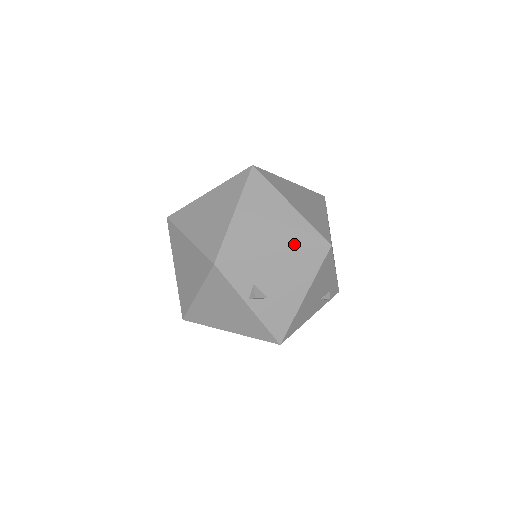
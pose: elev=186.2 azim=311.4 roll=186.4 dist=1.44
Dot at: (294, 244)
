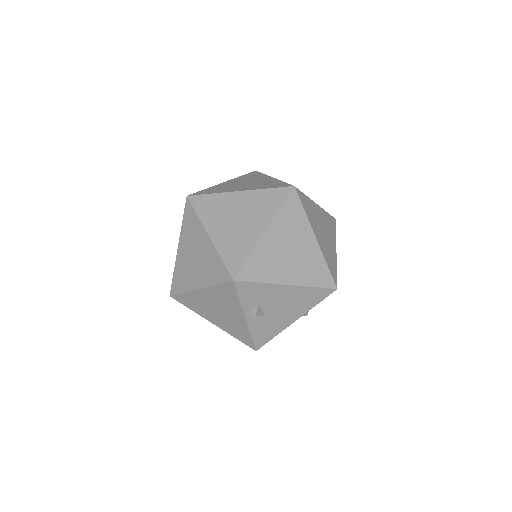
Dot at: (307, 279)
